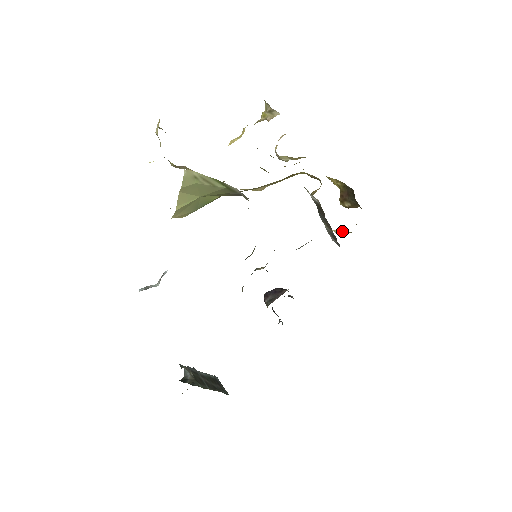
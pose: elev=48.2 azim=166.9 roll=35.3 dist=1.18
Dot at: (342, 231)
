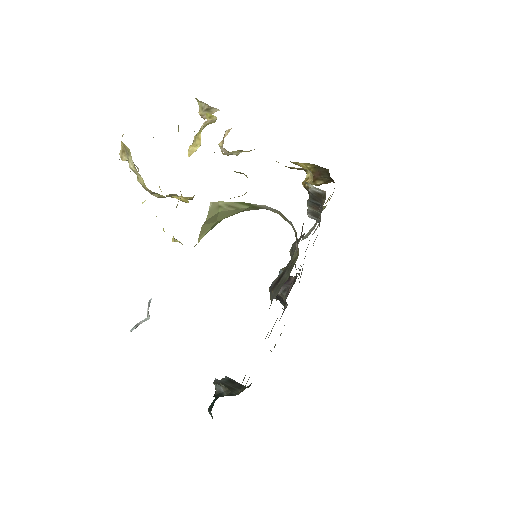
Dot at: occluded
